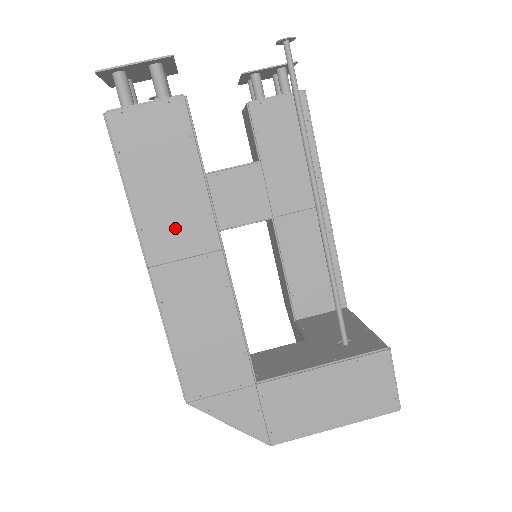
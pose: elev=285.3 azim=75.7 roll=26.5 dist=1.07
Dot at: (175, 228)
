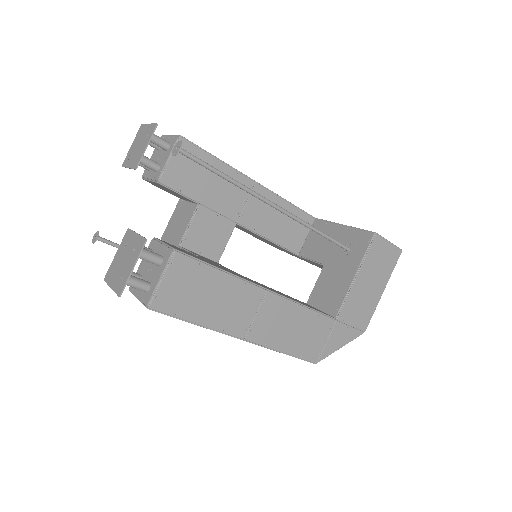
Dot at: (237, 310)
